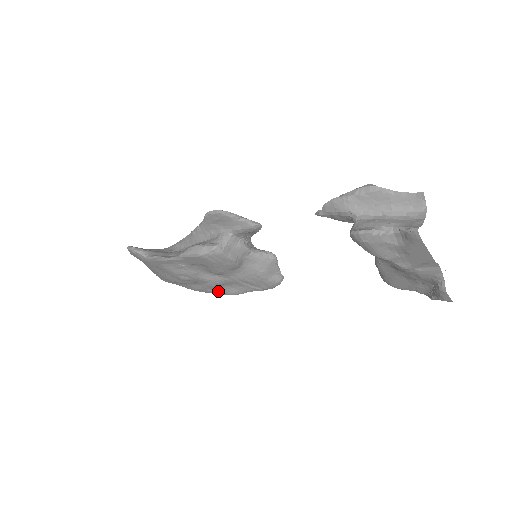
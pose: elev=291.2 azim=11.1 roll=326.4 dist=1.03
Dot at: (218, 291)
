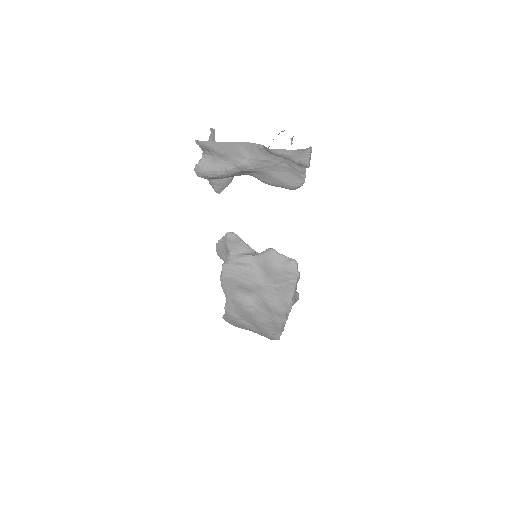
Dot at: (280, 308)
